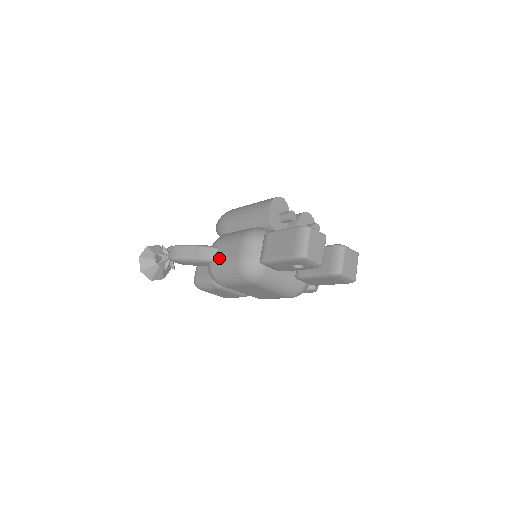
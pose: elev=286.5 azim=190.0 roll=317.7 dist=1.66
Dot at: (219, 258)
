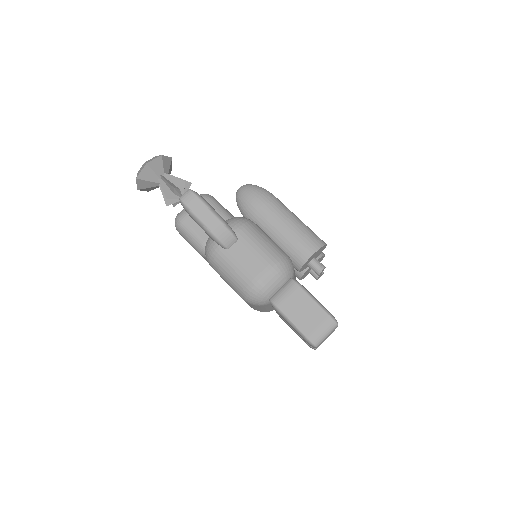
Dot at: (234, 253)
